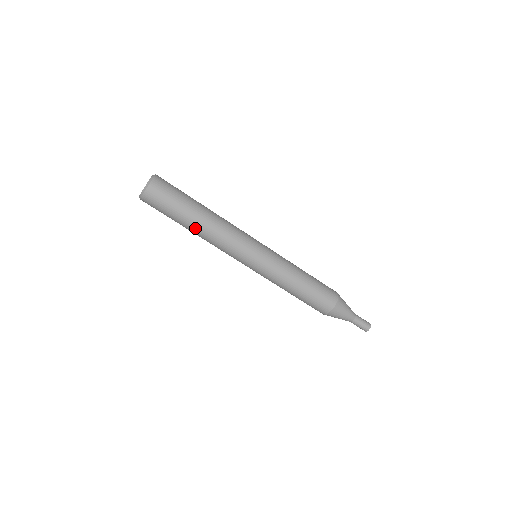
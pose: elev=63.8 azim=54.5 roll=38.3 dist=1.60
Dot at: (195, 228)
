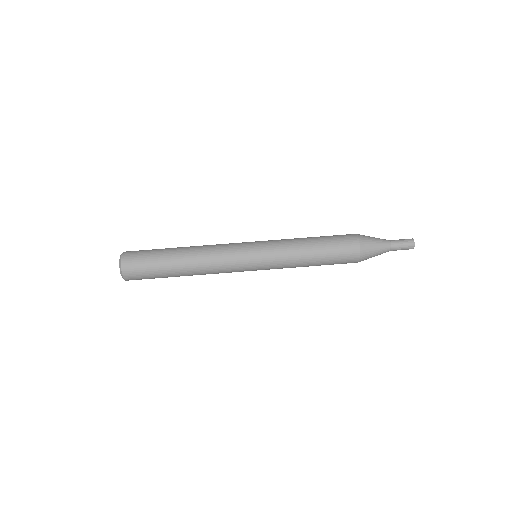
Dot at: (183, 267)
